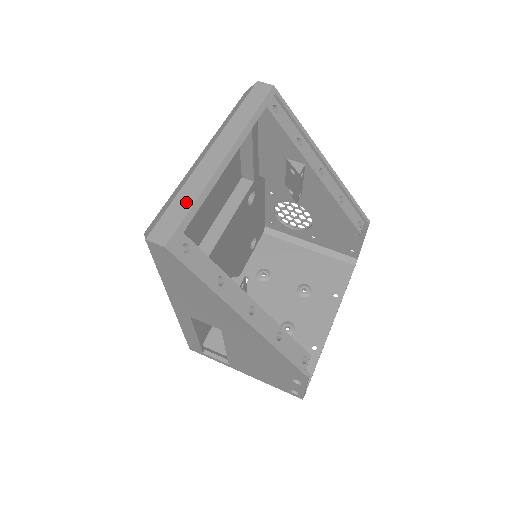
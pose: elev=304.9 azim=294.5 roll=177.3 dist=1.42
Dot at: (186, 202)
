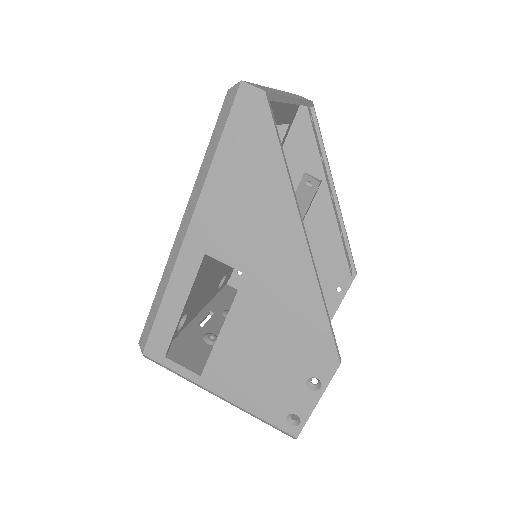
Dot at: (272, 90)
